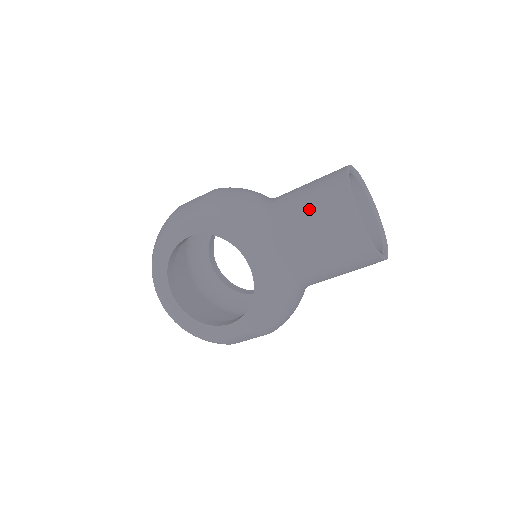
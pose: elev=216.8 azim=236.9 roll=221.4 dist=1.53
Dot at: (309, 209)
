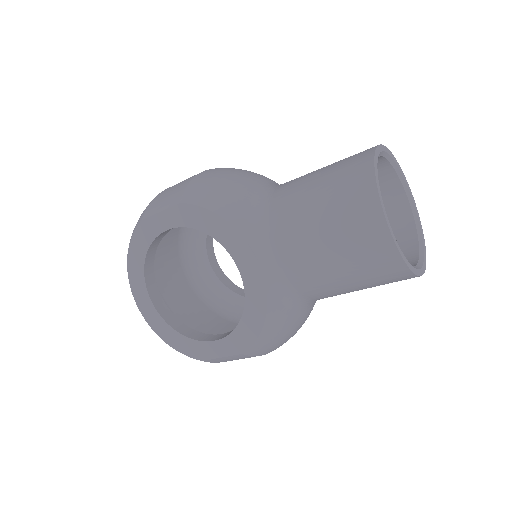
Dot at: (319, 203)
